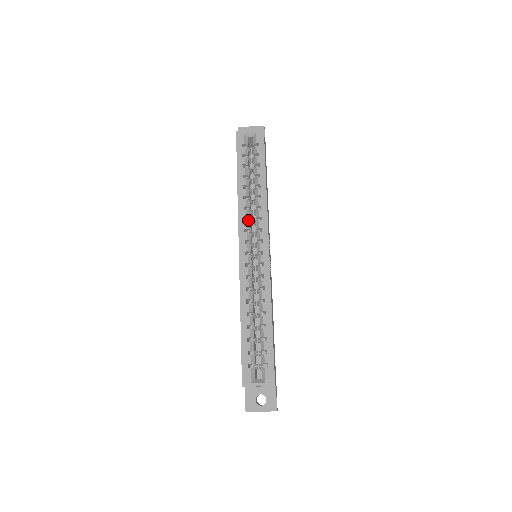
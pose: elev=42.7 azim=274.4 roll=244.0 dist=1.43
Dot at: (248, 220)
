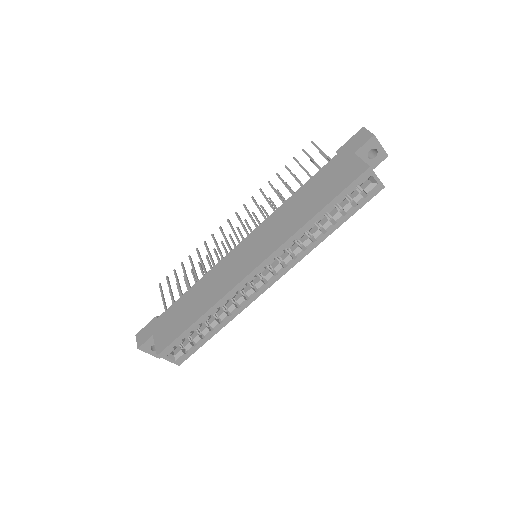
Dot at: (286, 247)
